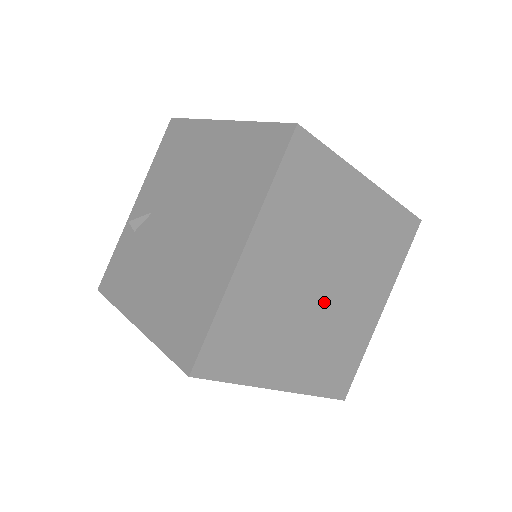
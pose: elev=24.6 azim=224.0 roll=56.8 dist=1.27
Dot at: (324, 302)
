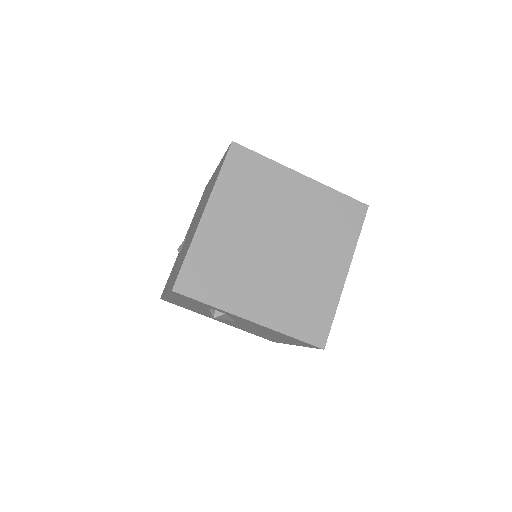
Dot at: (280, 258)
